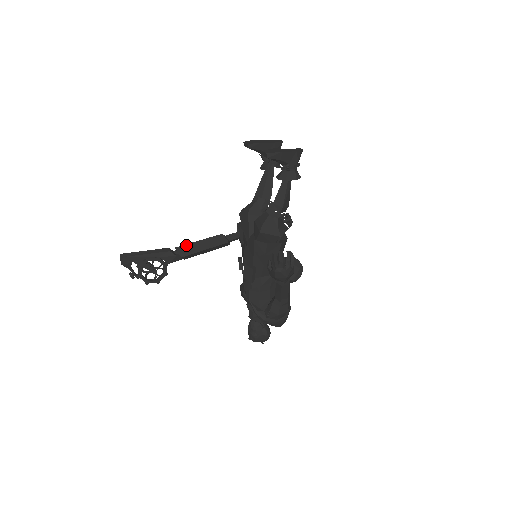
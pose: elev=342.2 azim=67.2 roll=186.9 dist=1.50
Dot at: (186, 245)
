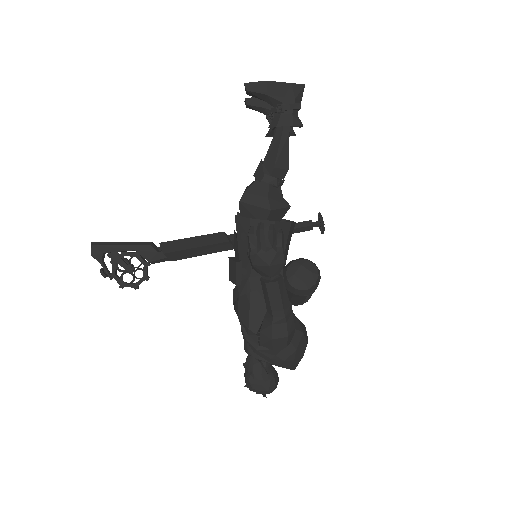
Dot at: (174, 241)
